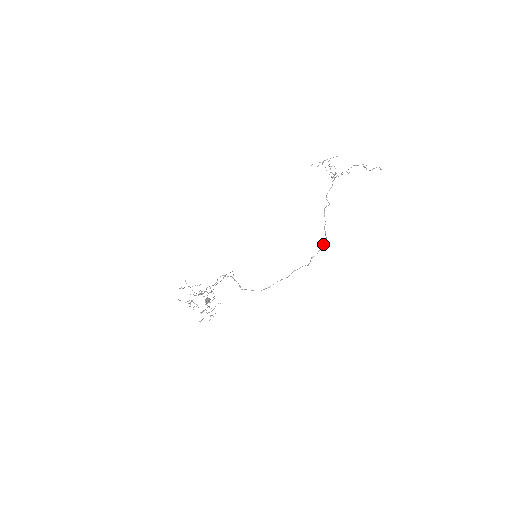
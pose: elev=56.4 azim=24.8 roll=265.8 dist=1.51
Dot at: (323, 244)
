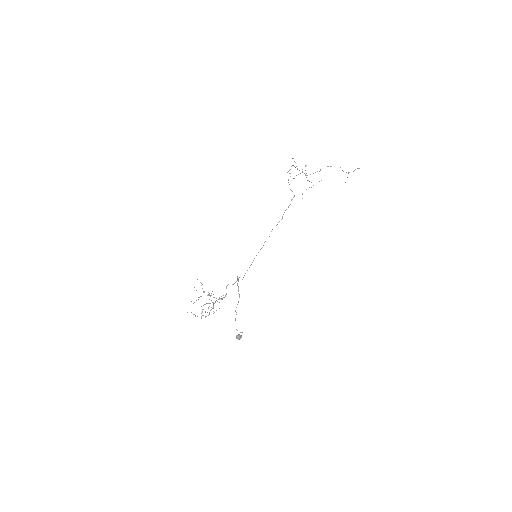
Dot at: (292, 199)
